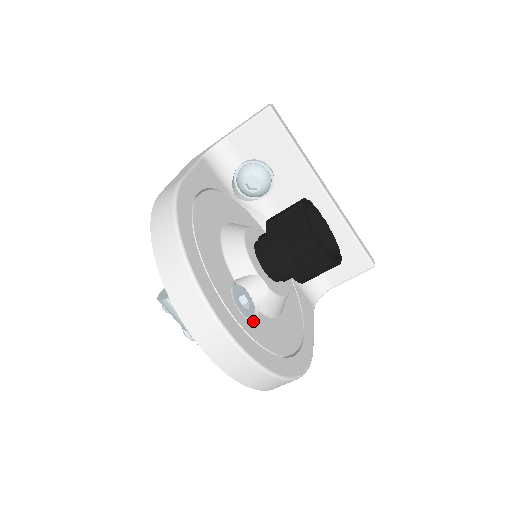
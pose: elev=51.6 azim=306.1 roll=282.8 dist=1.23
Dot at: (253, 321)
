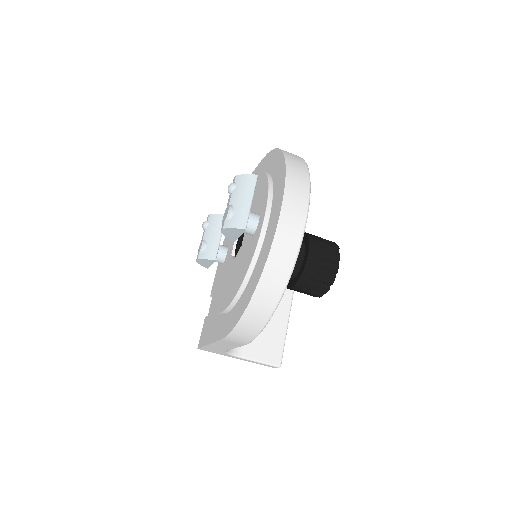
Dot at: occluded
